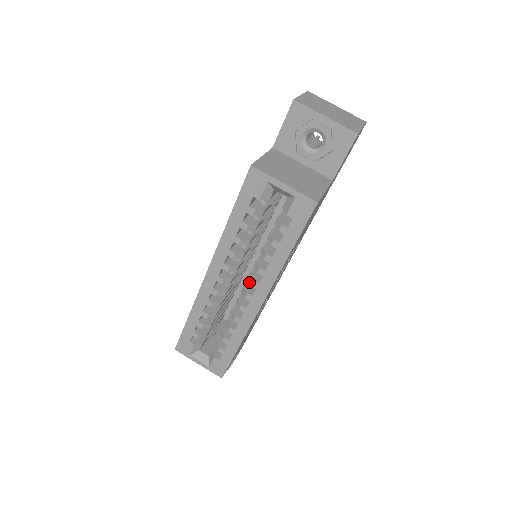
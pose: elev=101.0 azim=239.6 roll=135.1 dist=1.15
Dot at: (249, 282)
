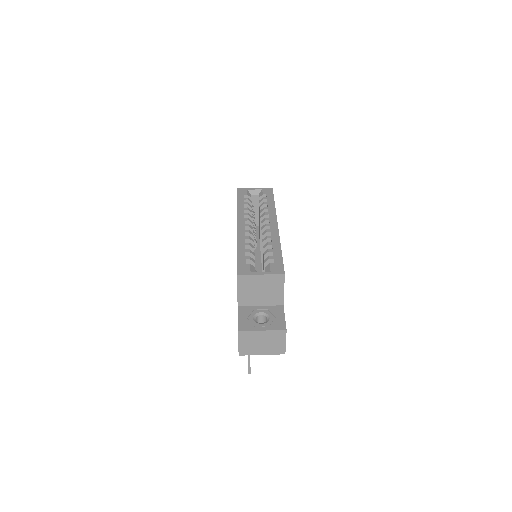
Dot at: (263, 221)
